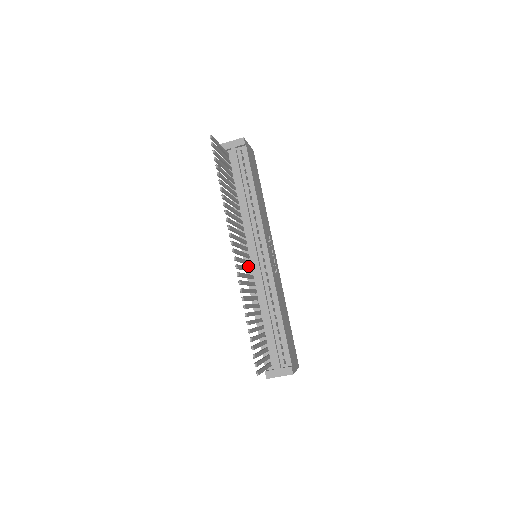
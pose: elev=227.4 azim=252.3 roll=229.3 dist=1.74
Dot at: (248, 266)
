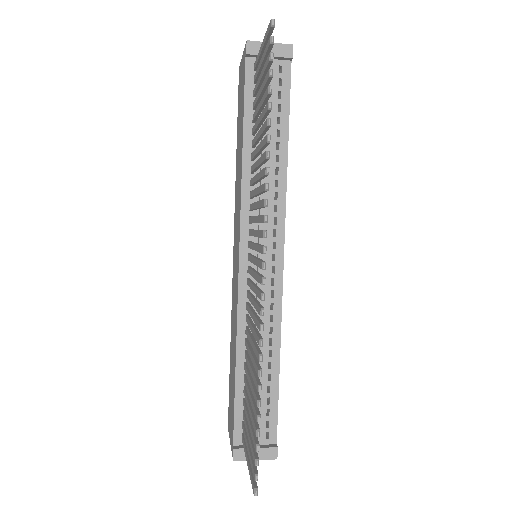
Dot at: (244, 273)
